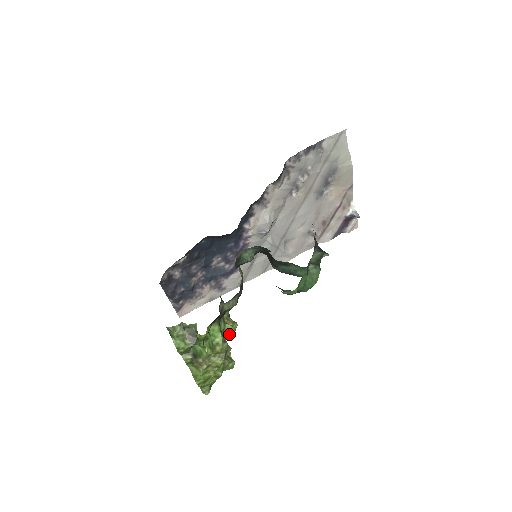
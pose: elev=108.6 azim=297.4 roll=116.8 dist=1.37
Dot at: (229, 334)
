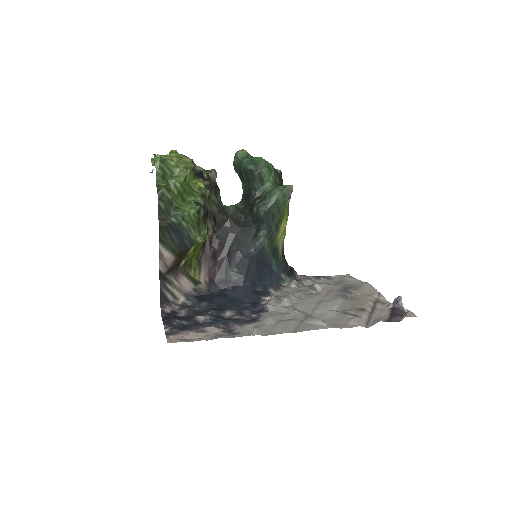
Dot at: (198, 187)
